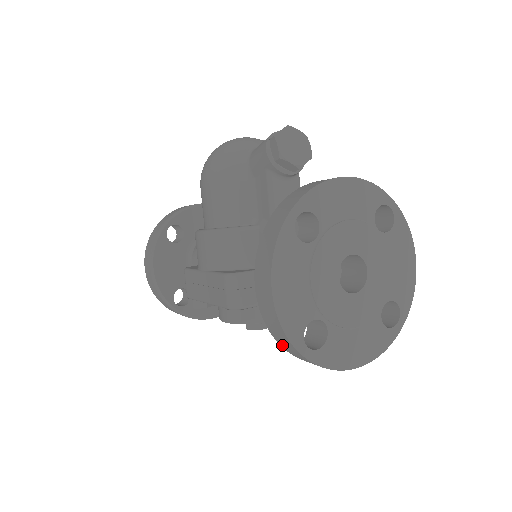
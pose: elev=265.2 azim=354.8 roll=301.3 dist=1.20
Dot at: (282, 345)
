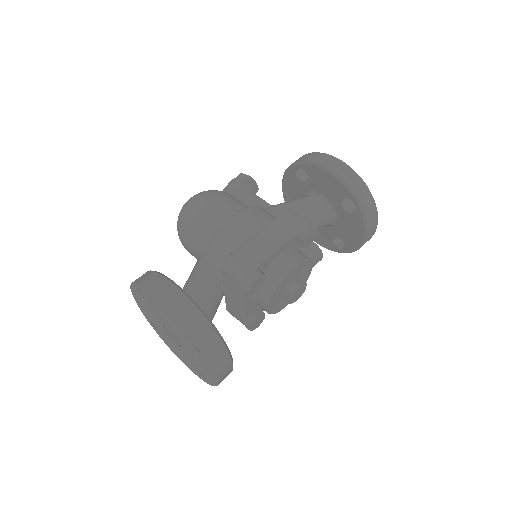
Dot at: (359, 196)
